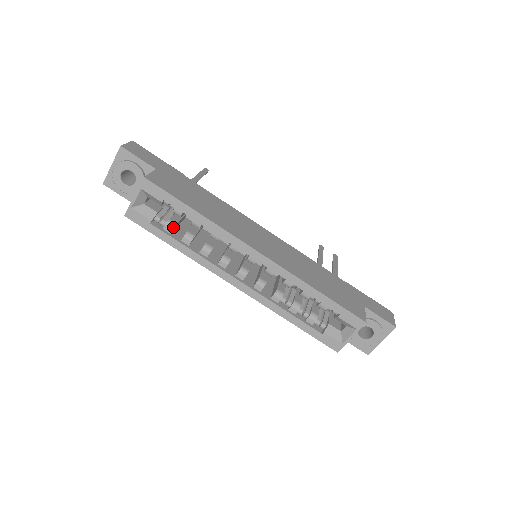
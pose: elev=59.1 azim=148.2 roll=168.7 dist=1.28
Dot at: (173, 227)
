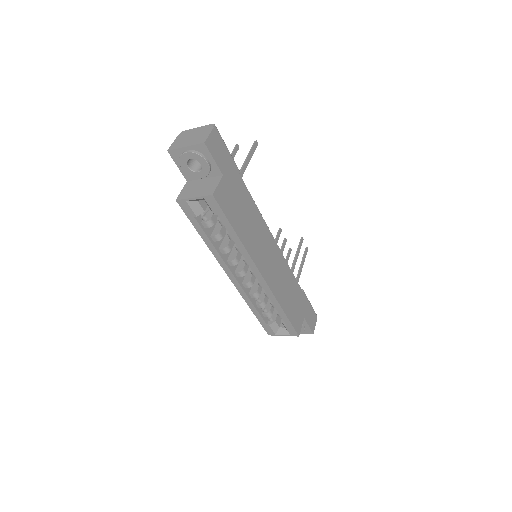
Dot at: (210, 226)
